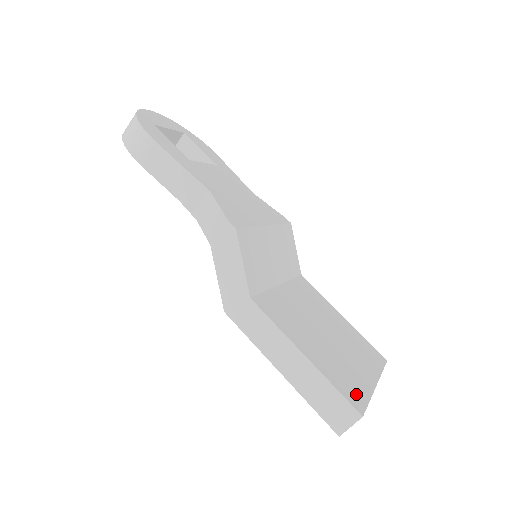
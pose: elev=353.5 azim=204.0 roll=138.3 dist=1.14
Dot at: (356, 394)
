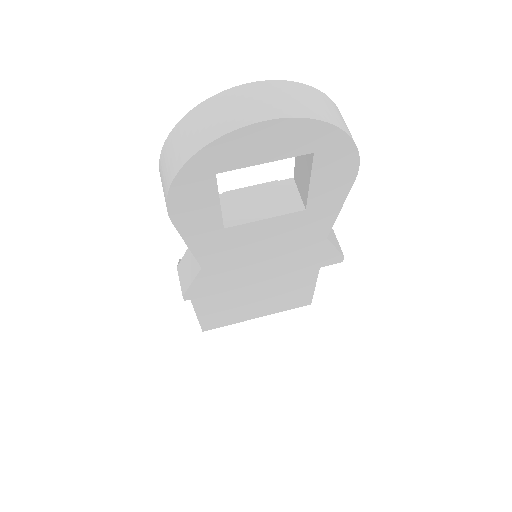
Dot at: (218, 324)
